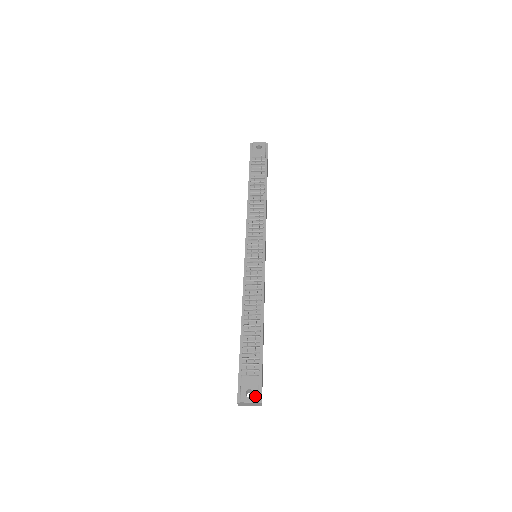
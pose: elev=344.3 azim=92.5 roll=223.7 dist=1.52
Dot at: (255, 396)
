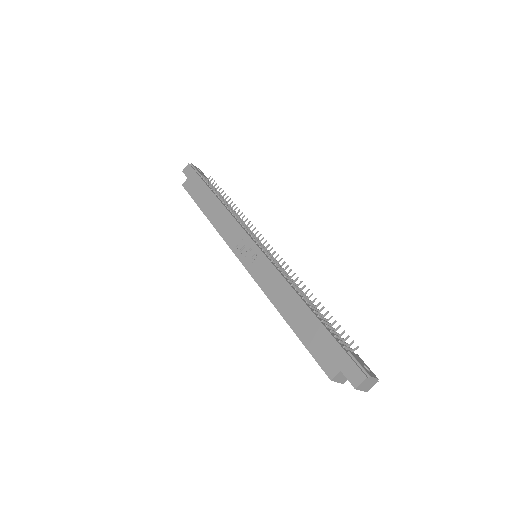
Dot at: (372, 372)
